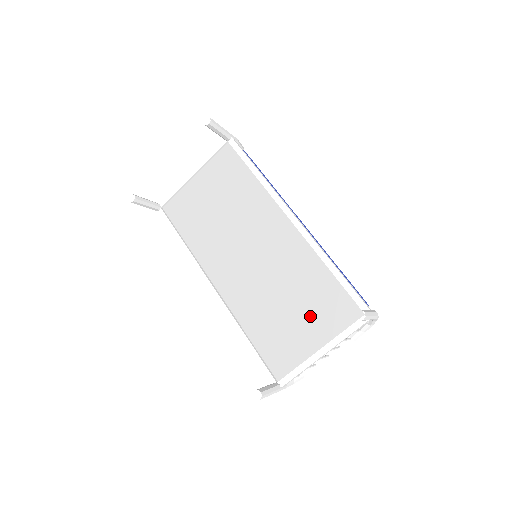
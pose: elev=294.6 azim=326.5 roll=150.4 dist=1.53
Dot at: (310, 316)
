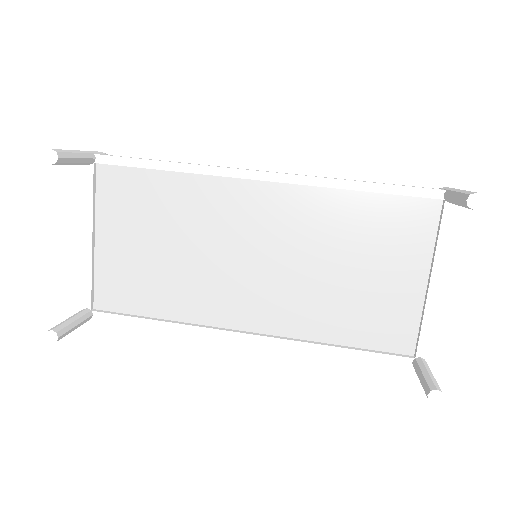
Dot at: (384, 259)
